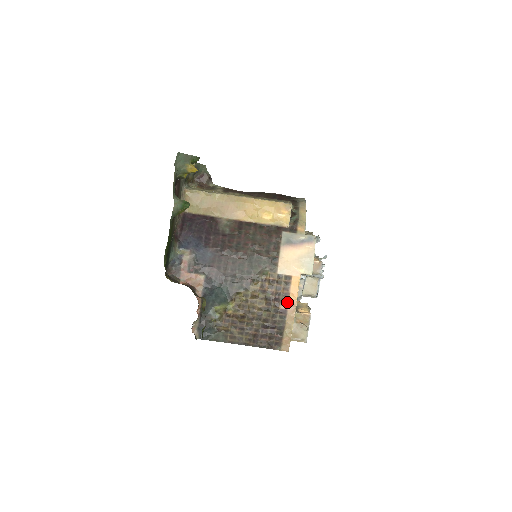
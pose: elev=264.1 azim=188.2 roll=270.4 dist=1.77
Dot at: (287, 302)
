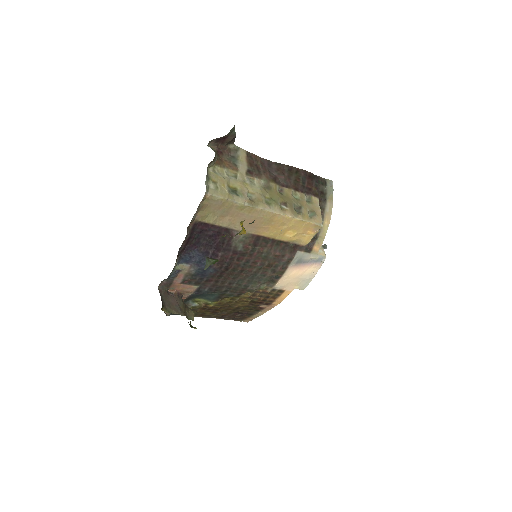
Dot at: (269, 305)
